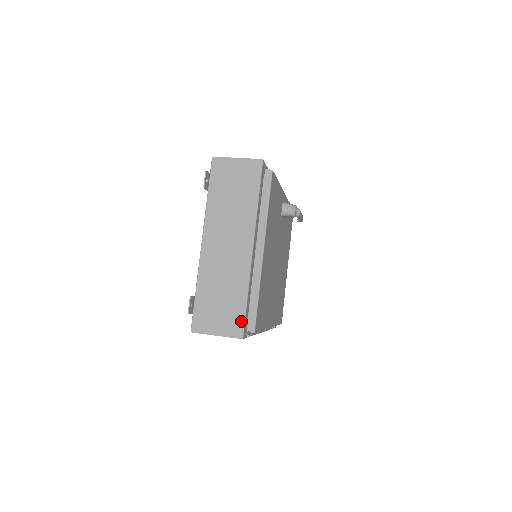
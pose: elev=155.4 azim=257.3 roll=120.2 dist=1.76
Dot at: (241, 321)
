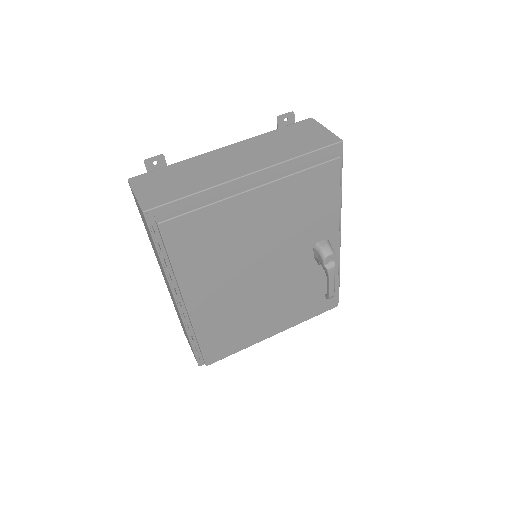
Dot at: (163, 202)
